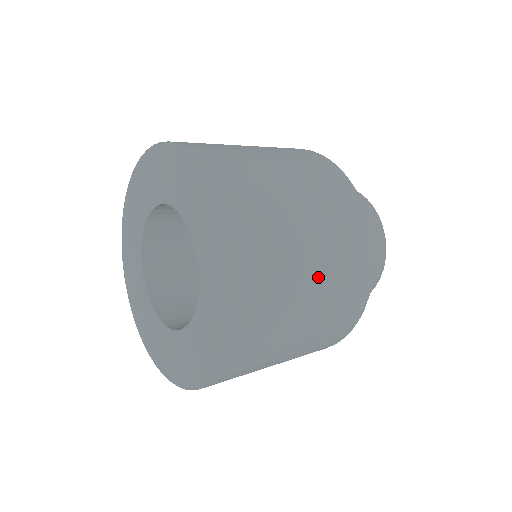
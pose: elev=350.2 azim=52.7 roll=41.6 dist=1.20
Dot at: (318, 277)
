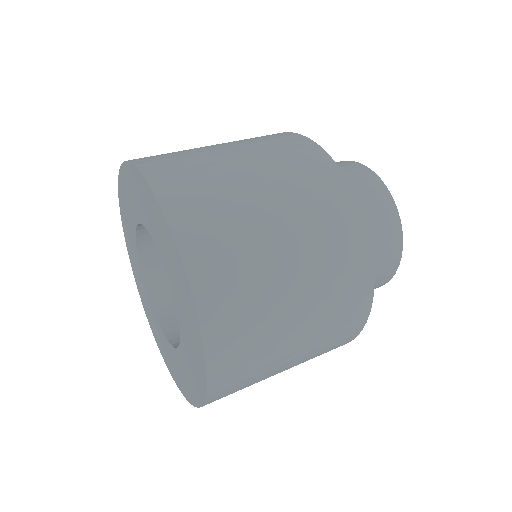
Dot at: (301, 339)
